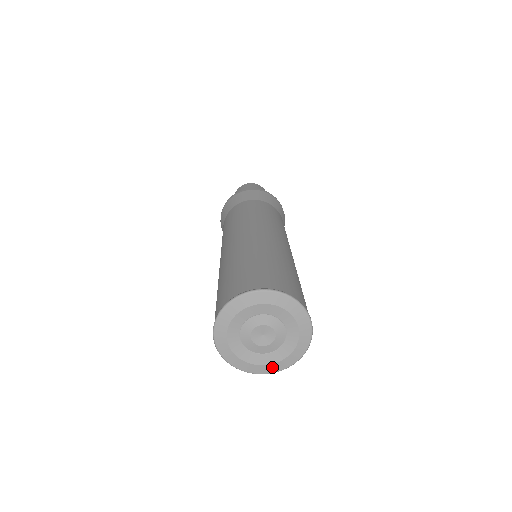
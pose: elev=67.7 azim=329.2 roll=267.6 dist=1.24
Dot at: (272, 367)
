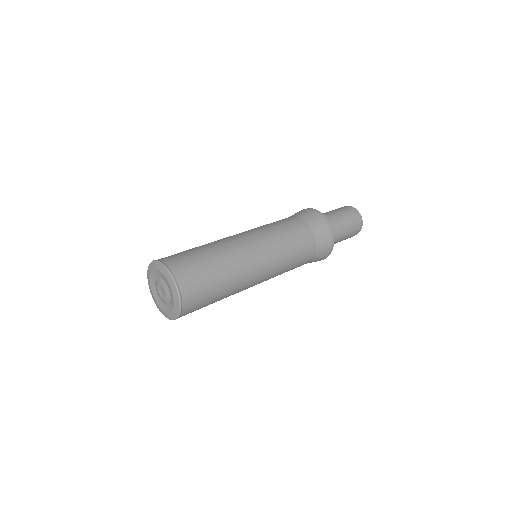
Dot at: (176, 308)
